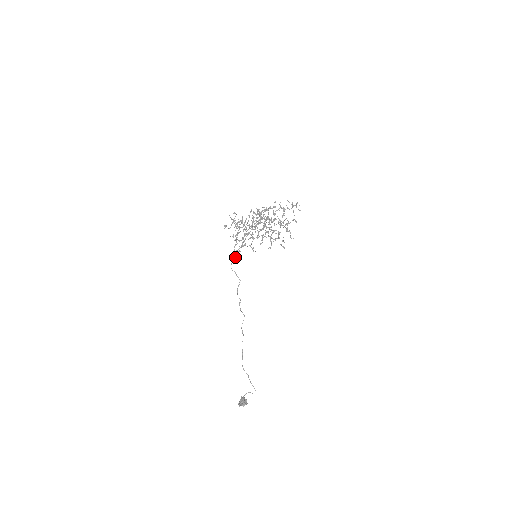
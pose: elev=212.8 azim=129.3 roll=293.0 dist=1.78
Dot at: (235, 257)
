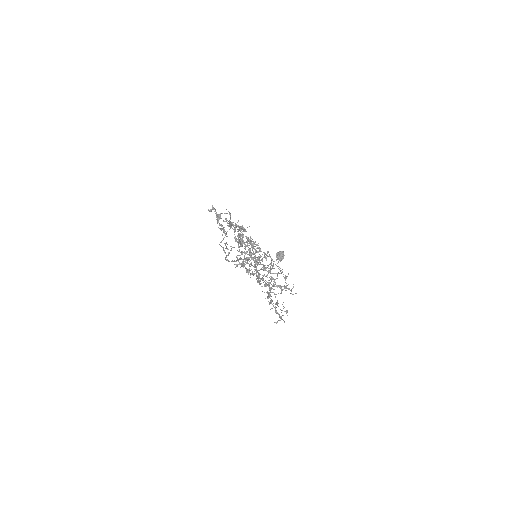
Dot at: (226, 248)
